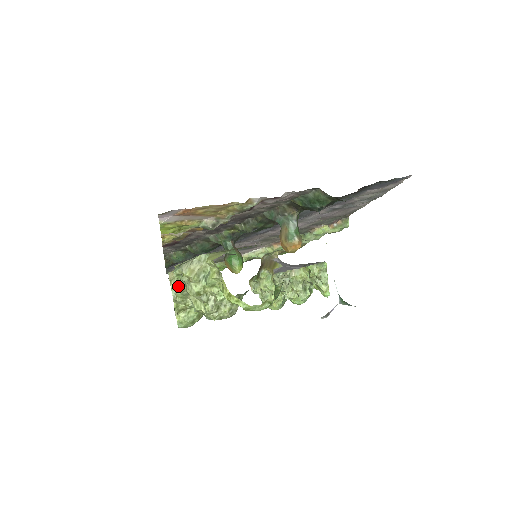
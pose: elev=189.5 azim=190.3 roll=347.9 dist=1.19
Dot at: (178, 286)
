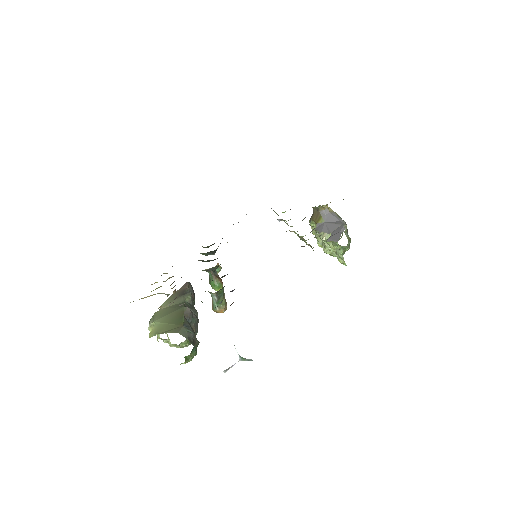
Dot at: occluded
